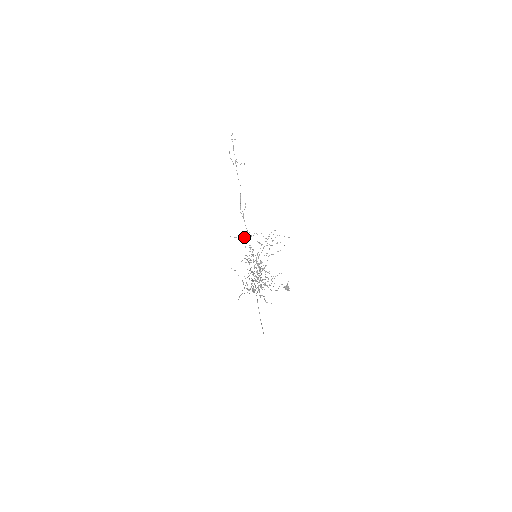
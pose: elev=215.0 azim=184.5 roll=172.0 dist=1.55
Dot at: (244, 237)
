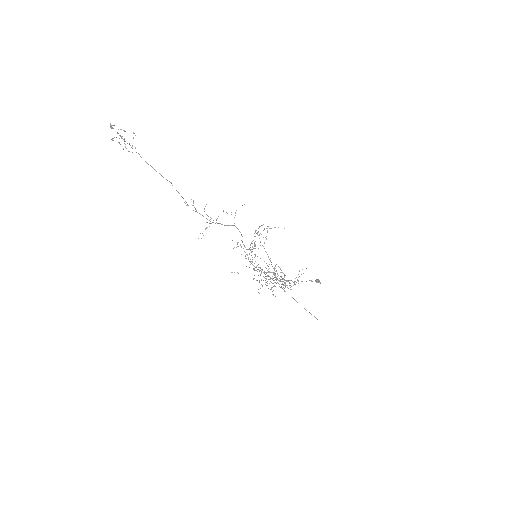
Dot at: occluded
